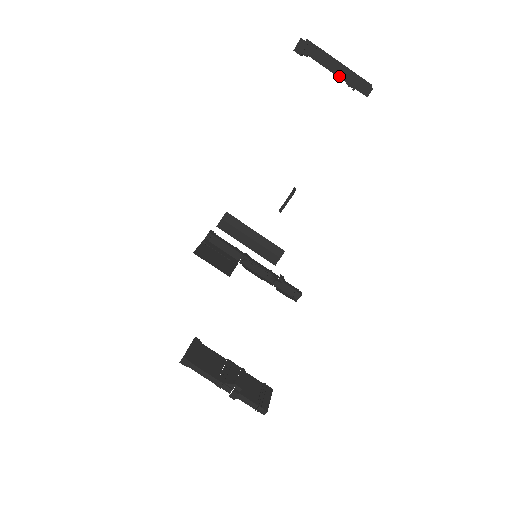
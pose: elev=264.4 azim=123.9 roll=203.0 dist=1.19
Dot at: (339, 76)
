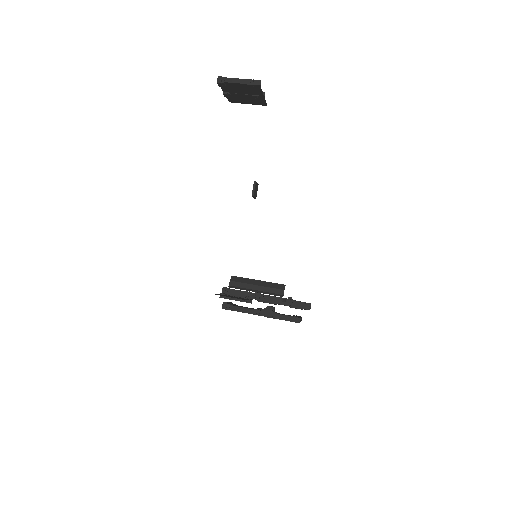
Dot at: (243, 83)
